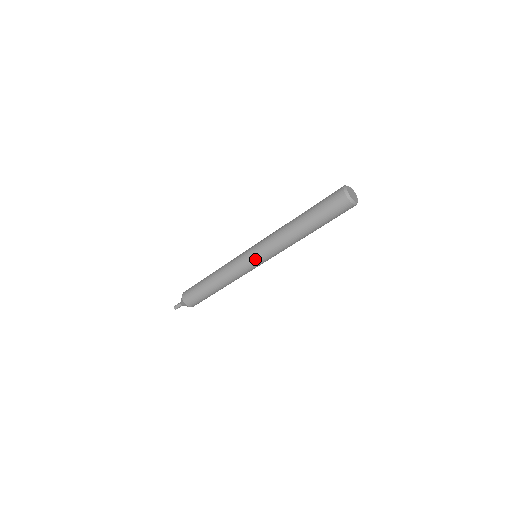
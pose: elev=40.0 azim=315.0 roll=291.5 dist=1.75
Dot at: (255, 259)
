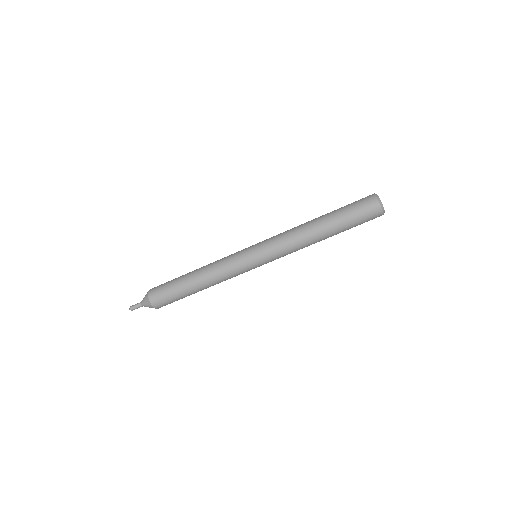
Dot at: (259, 258)
